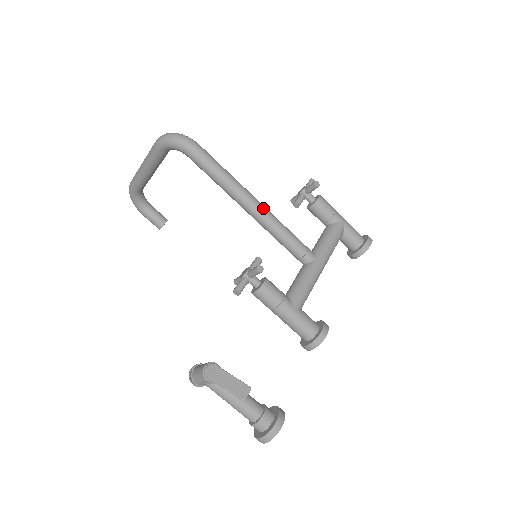
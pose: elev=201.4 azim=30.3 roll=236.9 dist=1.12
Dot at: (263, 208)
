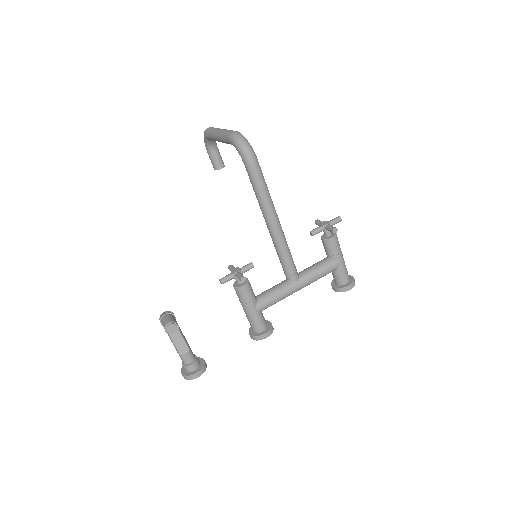
Dot at: (279, 230)
